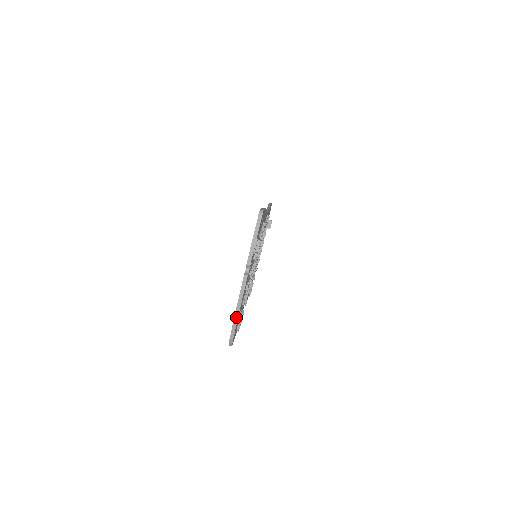
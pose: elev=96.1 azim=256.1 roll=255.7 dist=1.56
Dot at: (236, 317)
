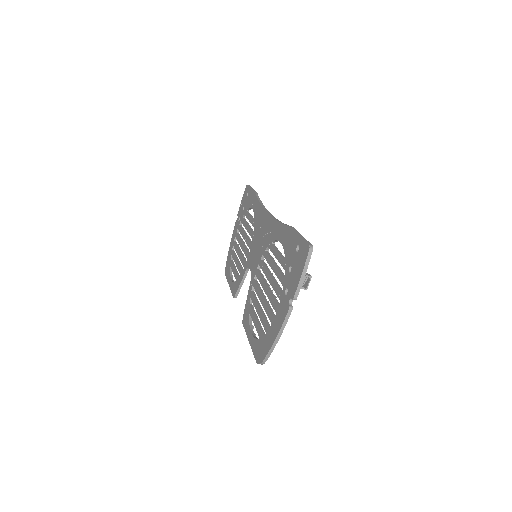
Dot at: (275, 343)
